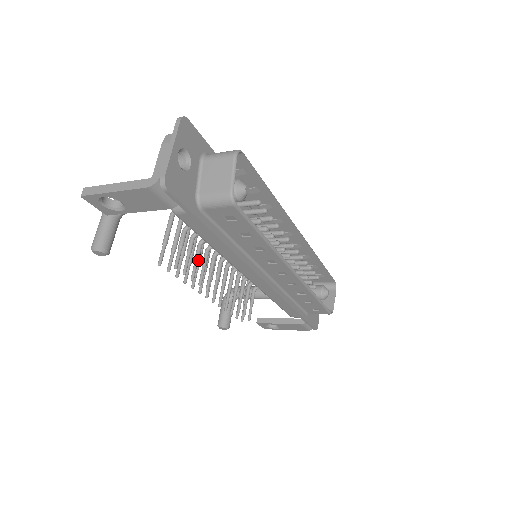
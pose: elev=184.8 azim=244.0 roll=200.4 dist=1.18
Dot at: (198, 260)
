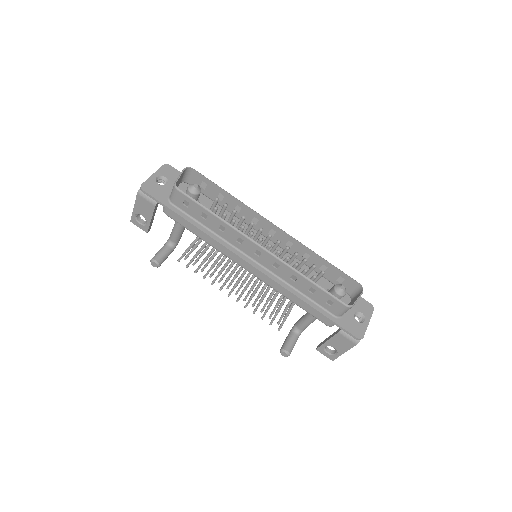
Dot at: (210, 261)
